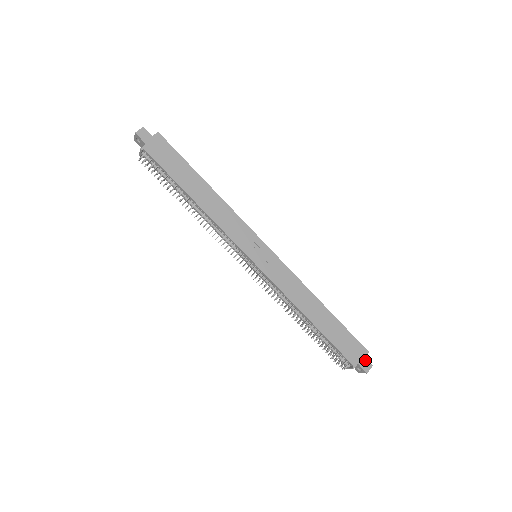
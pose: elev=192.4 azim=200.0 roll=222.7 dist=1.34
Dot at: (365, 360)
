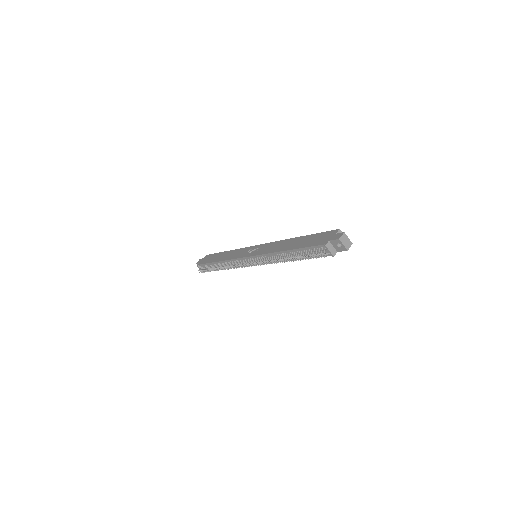
Dot at: (336, 235)
